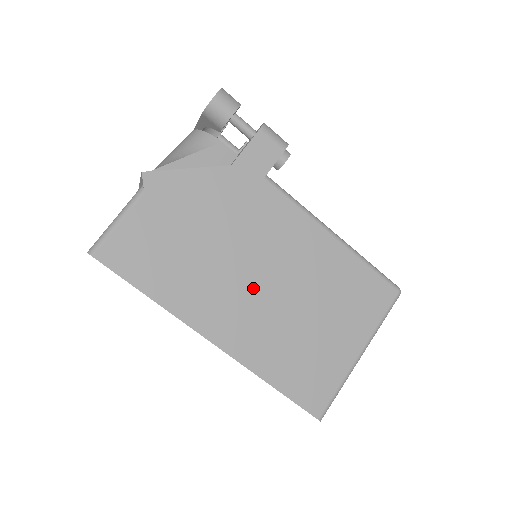
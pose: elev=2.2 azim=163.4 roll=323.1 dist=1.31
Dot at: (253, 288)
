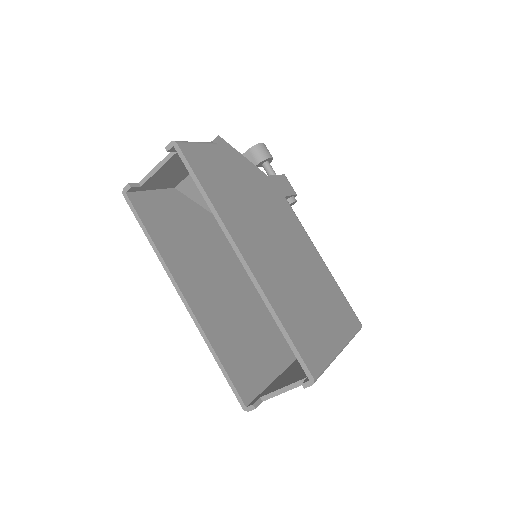
Dot at: (274, 246)
